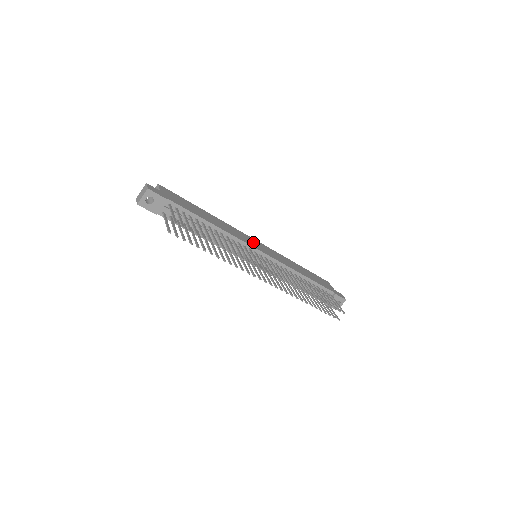
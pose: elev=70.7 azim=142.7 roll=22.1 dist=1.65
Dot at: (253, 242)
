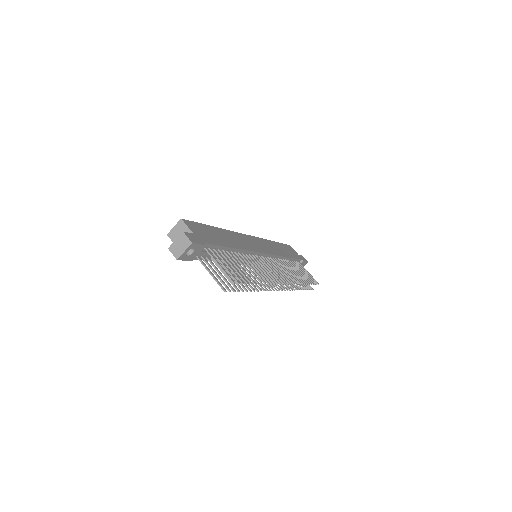
Dot at: (253, 243)
